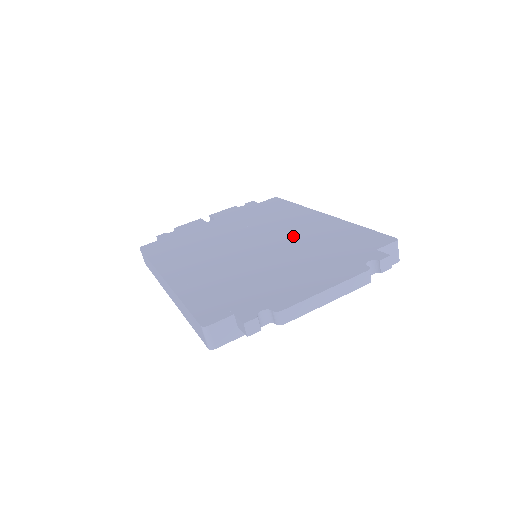
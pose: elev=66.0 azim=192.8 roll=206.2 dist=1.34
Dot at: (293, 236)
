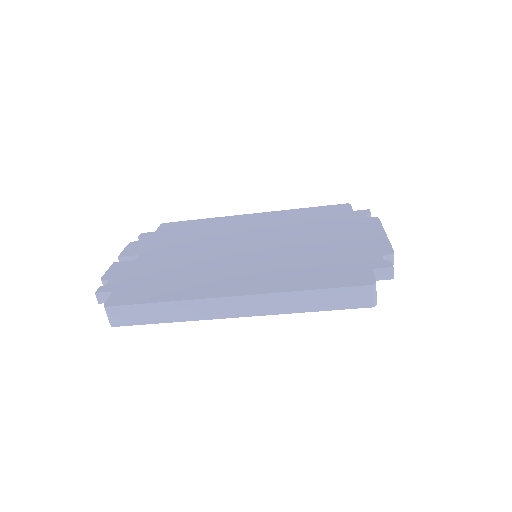
Dot at: (271, 229)
